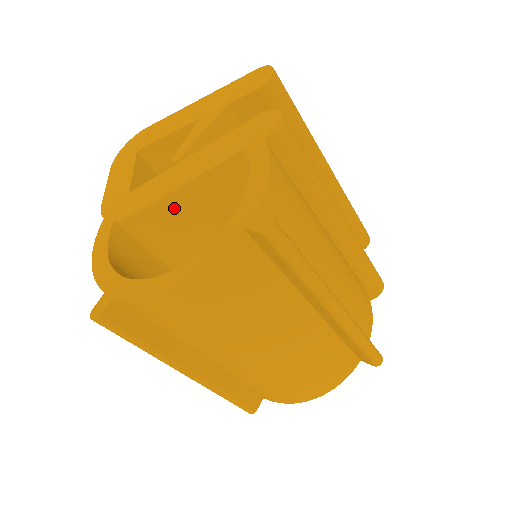
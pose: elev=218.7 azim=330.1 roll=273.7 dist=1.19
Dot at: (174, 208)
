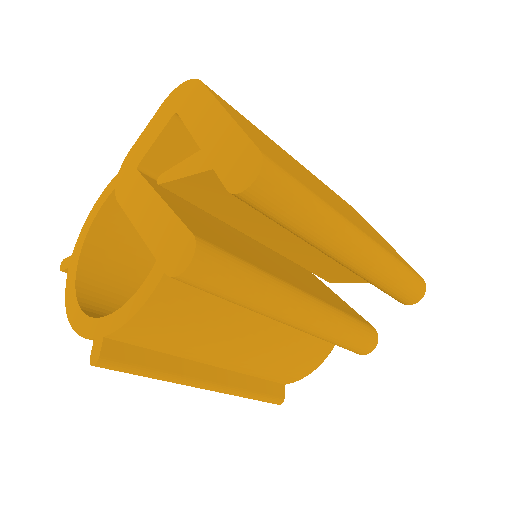
Dot at: occluded
